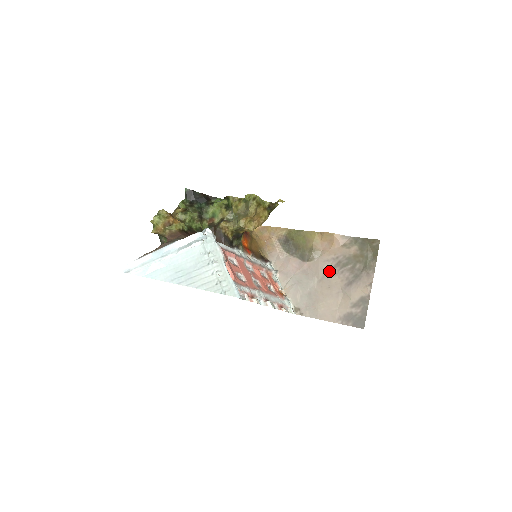
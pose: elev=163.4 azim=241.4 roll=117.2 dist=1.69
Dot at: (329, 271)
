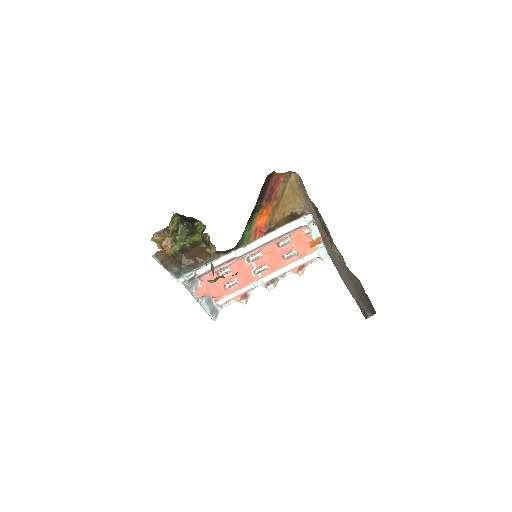
Dot at: (346, 271)
